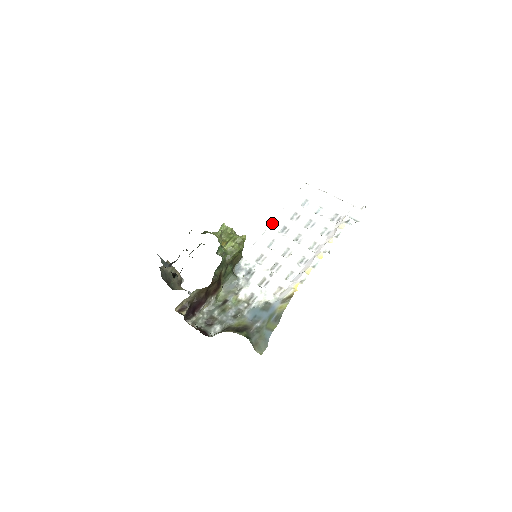
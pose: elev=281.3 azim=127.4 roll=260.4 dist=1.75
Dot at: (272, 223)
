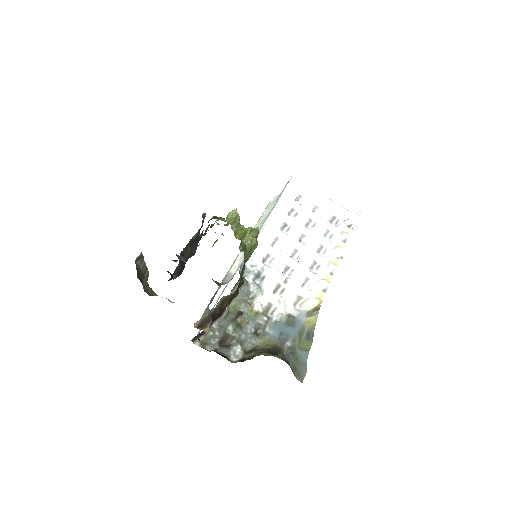
Dot at: (270, 217)
